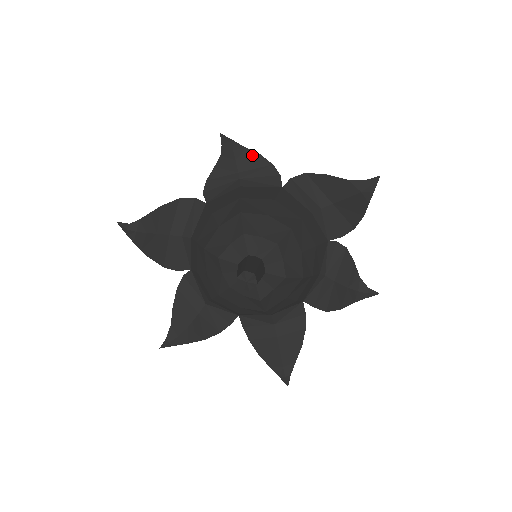
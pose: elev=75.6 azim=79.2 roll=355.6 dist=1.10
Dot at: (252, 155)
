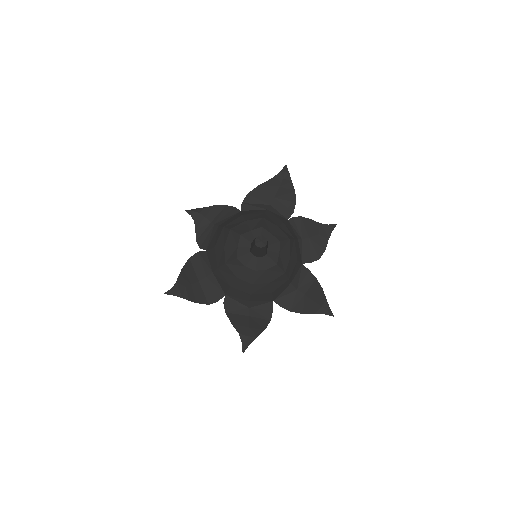
Dot at: (211, 208)
